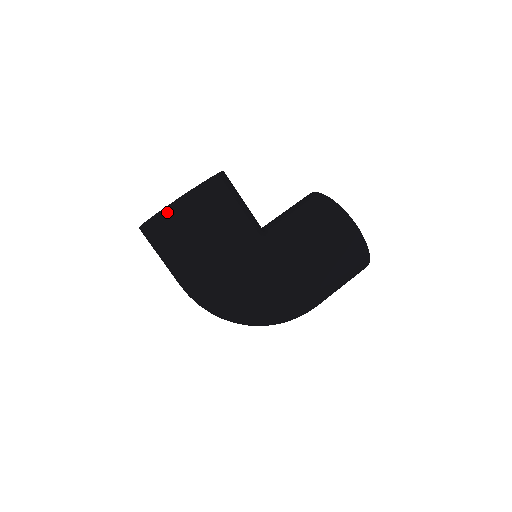
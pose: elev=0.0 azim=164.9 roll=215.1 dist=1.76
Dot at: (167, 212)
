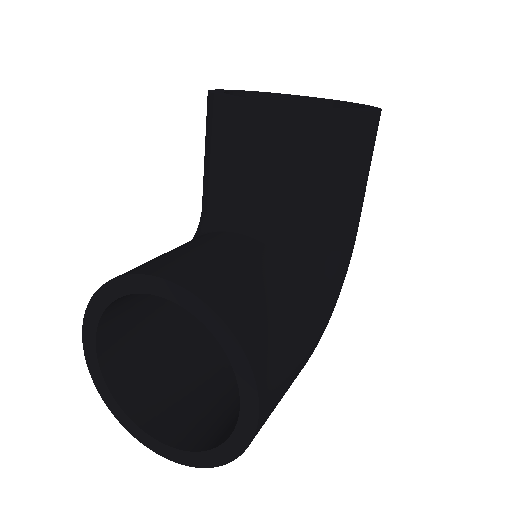
Dot at: occluded
